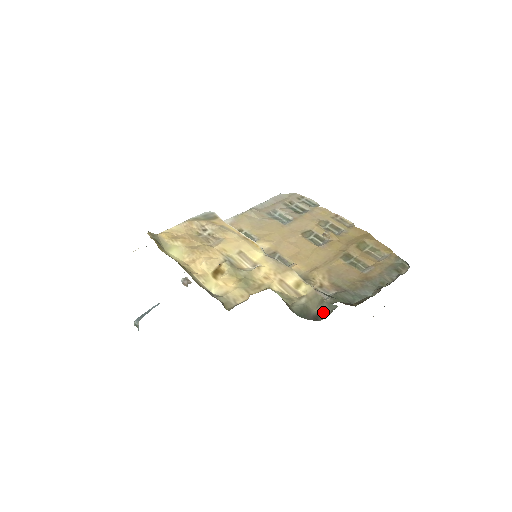
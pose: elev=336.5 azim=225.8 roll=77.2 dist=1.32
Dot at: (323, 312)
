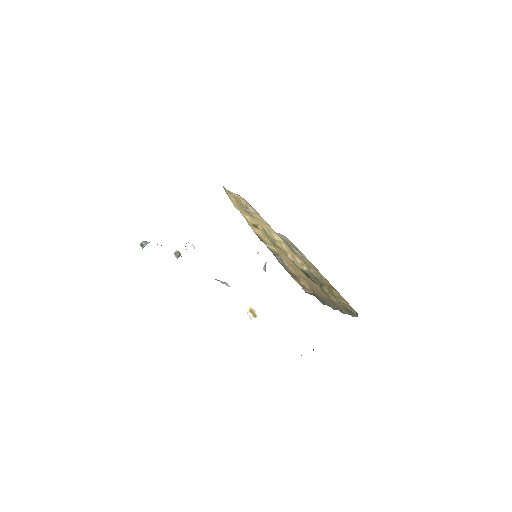
Dot at: (316, 283)
